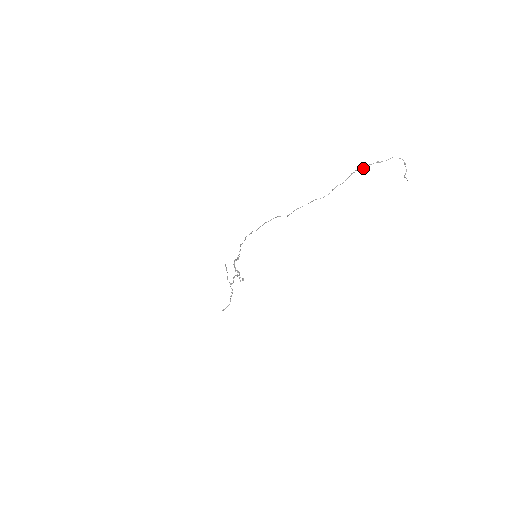
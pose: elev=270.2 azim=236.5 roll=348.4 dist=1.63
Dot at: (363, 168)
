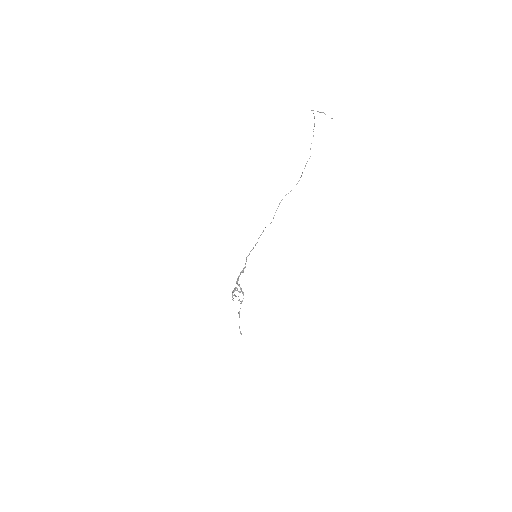
Dot at: occluded
